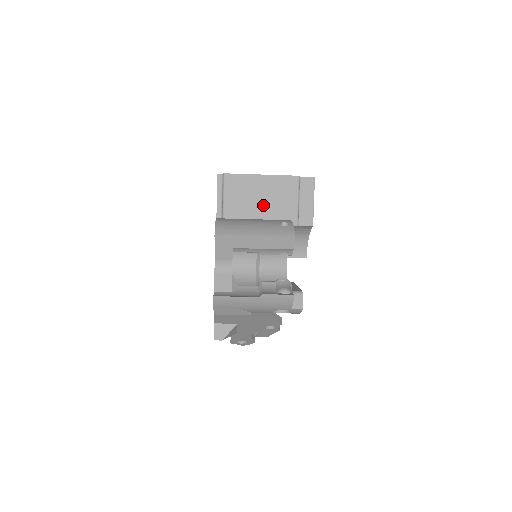
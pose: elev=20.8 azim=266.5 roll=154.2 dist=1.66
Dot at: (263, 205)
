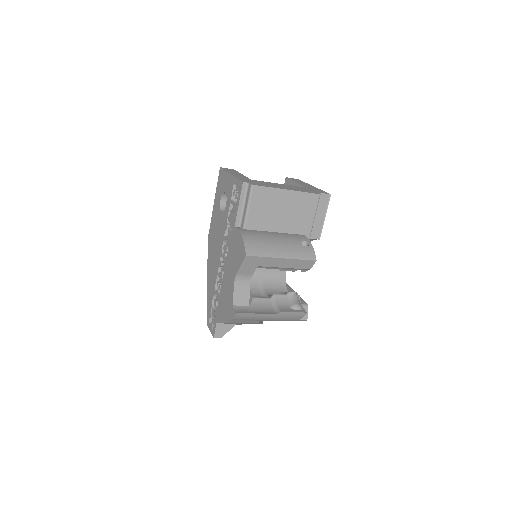
Dot at: (283, 219)
